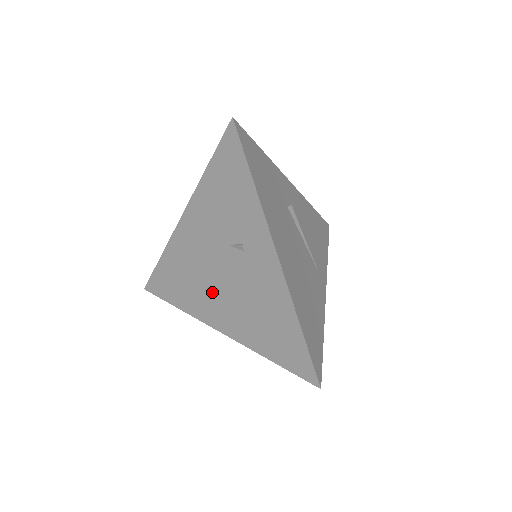
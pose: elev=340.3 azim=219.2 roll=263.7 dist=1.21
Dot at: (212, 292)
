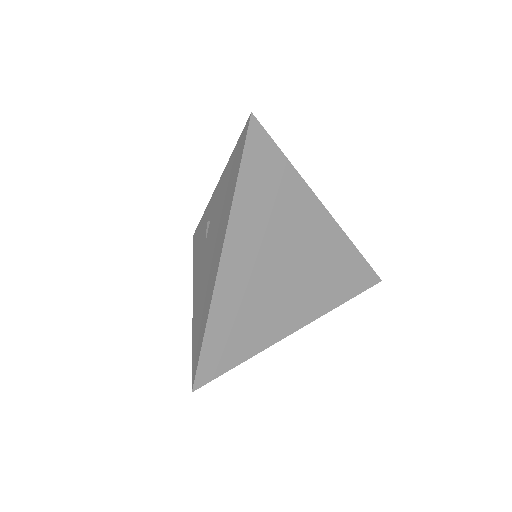
Dot at: (210, 263)
